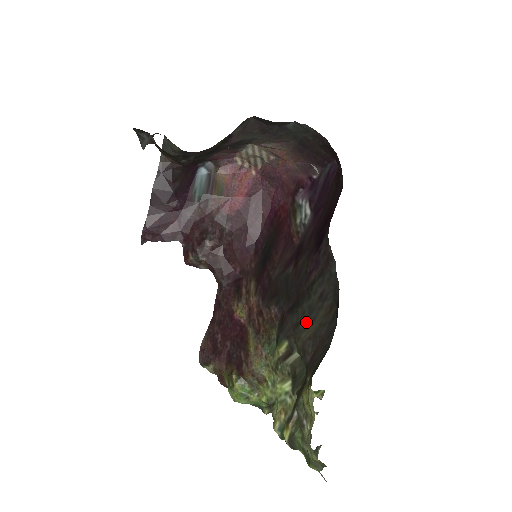
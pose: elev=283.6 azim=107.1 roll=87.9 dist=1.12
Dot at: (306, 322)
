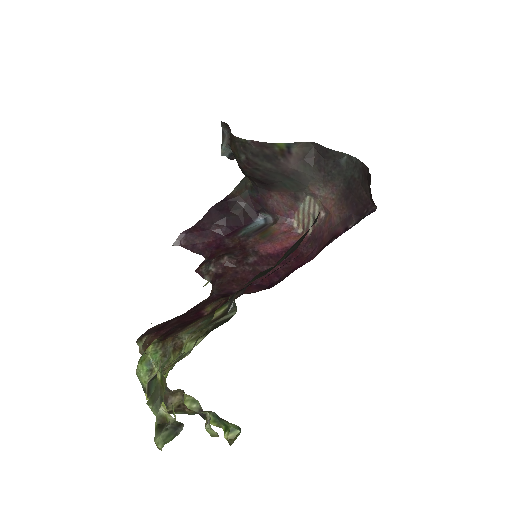
Dot at: (257, 277)
